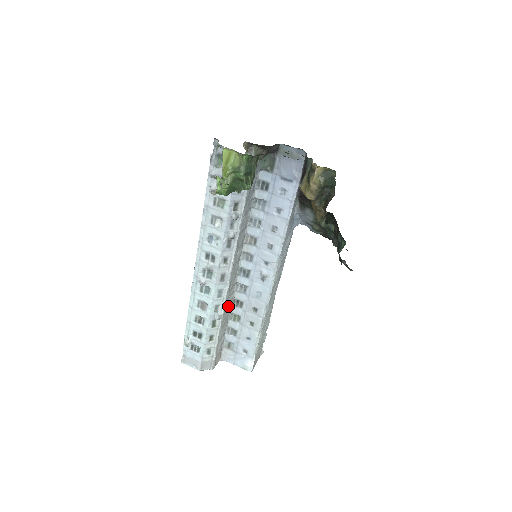
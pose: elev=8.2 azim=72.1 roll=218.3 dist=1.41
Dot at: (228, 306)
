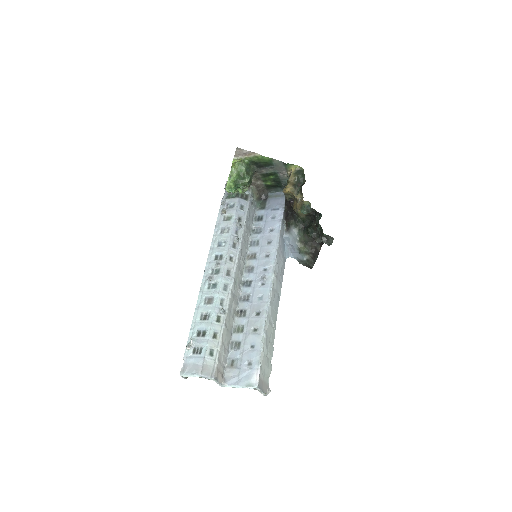
Dot at: (232, 311)
